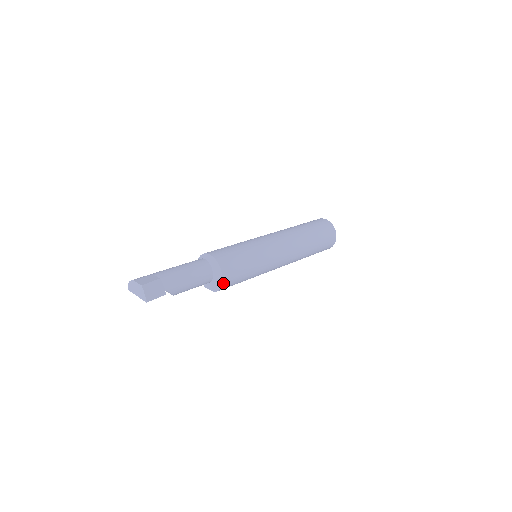
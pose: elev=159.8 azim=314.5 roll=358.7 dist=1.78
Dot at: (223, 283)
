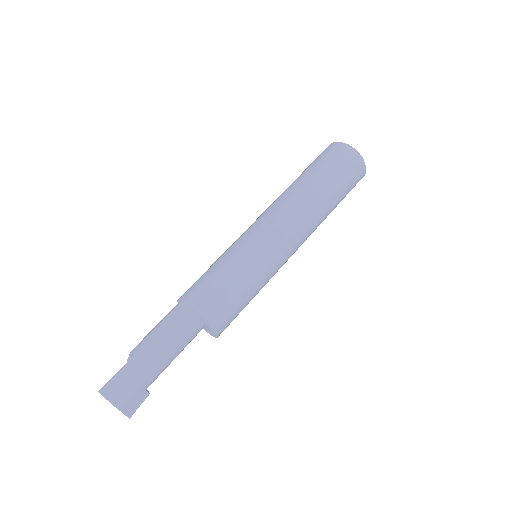
Dot at: occluded
